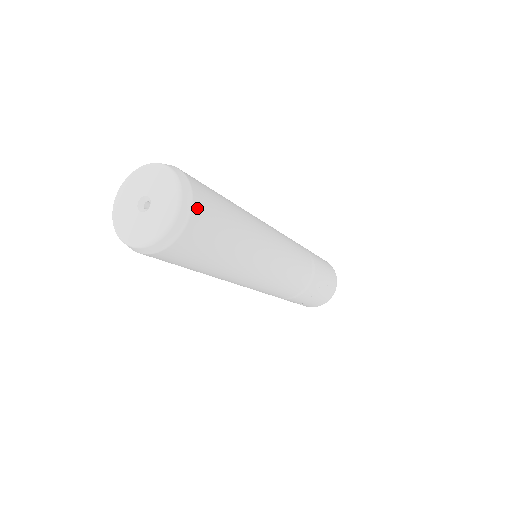
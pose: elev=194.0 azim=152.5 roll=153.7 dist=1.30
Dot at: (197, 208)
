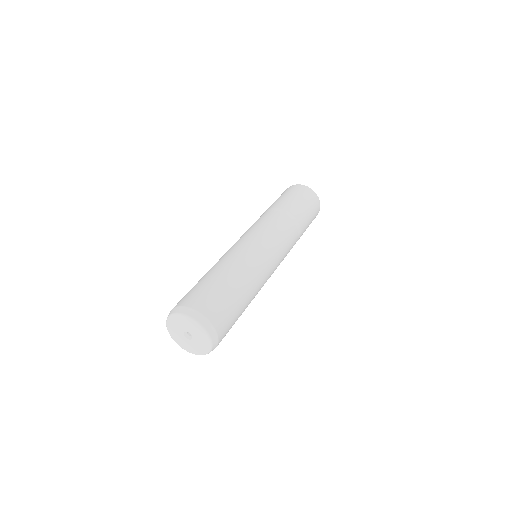
Dot at: (220, 331)
